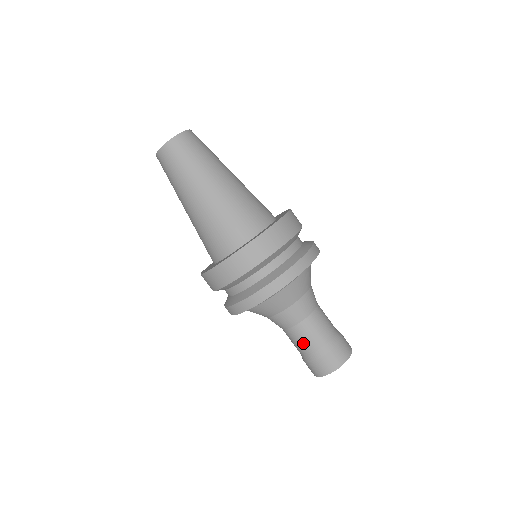
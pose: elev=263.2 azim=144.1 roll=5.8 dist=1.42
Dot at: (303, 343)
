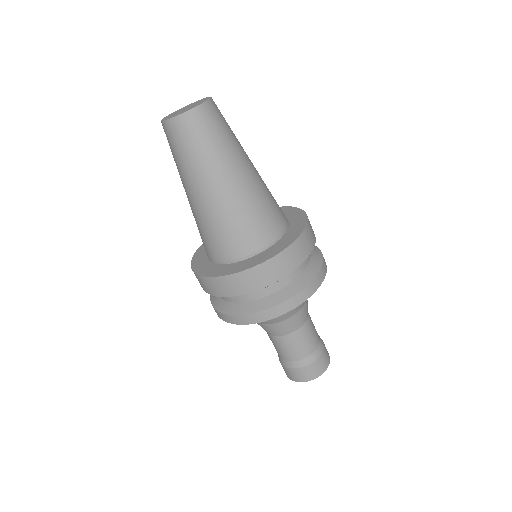
Dot at: (279, 350)
